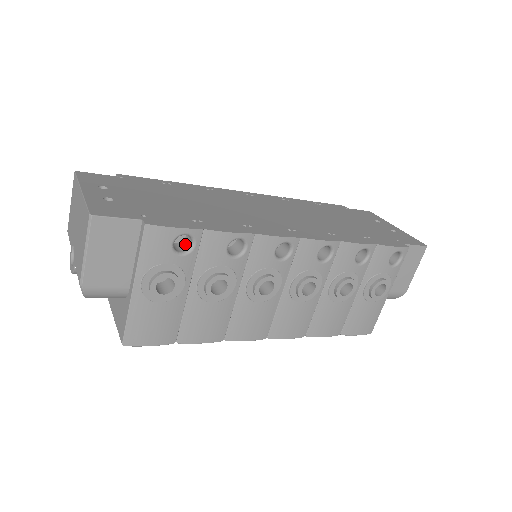
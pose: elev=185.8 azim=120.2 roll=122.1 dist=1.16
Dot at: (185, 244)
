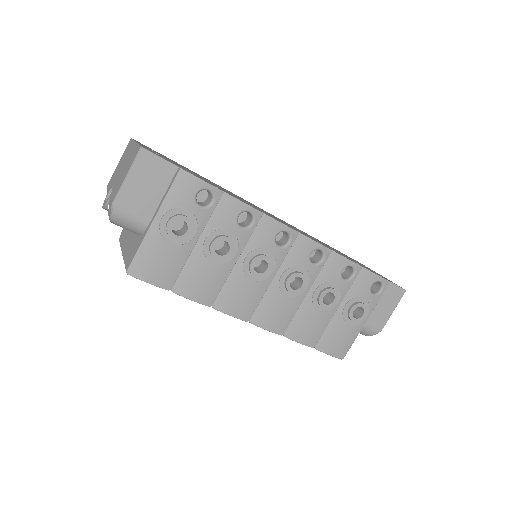
Dot at: (205, 203)
